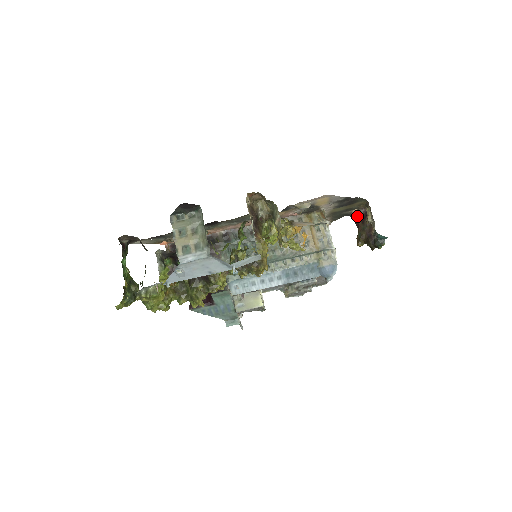
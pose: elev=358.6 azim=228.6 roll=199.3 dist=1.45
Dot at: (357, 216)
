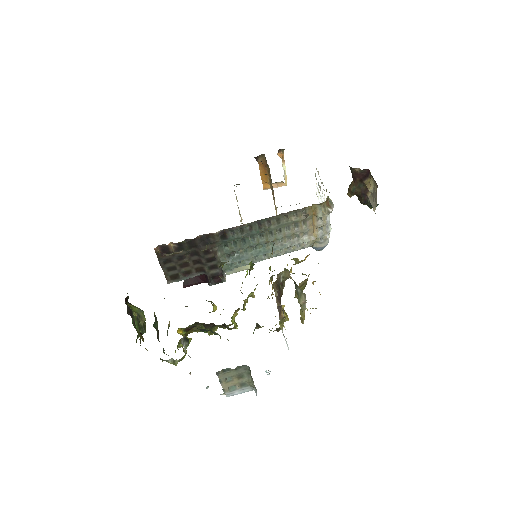
Dot at: (357, 172)
